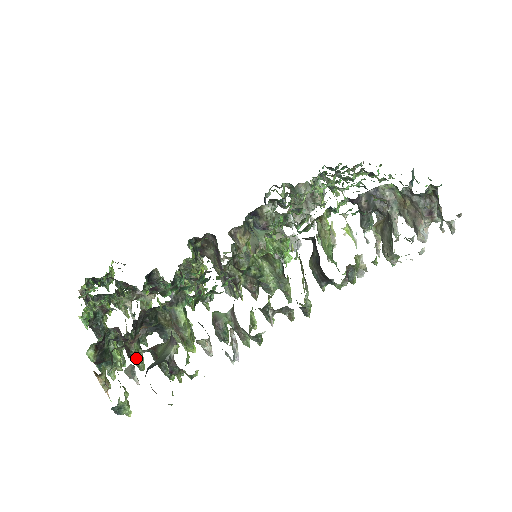
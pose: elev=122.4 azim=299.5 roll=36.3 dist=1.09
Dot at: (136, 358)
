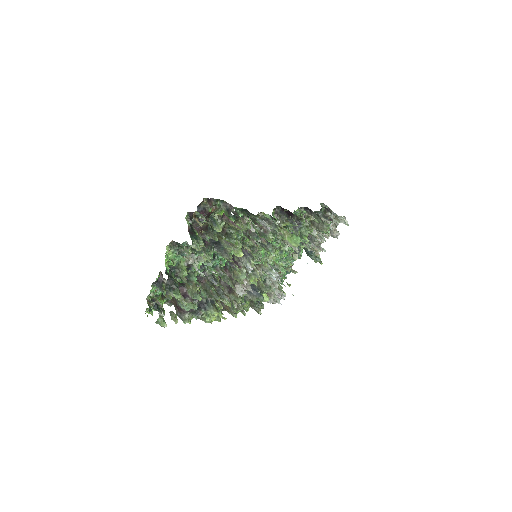
Dot at: (212, 231)
